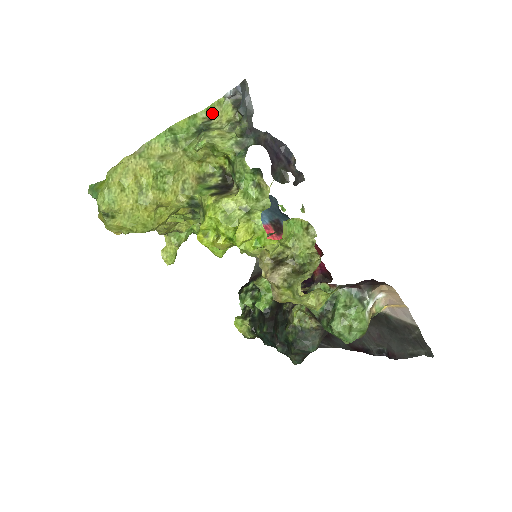
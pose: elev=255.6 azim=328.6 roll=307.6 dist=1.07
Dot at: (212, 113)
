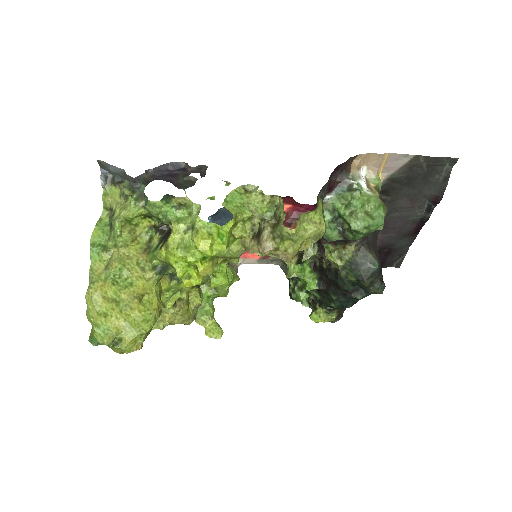
Dot at: (108, 206)
